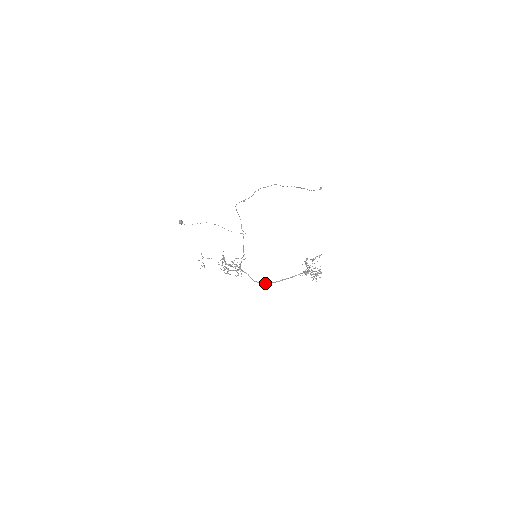
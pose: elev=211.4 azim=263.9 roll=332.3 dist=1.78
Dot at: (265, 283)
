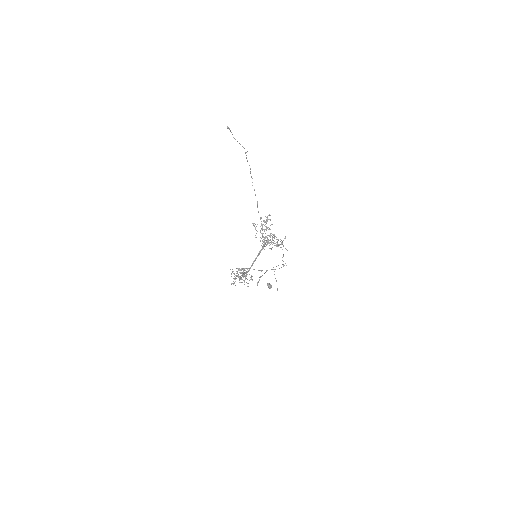
Dot at: (246, 272)
